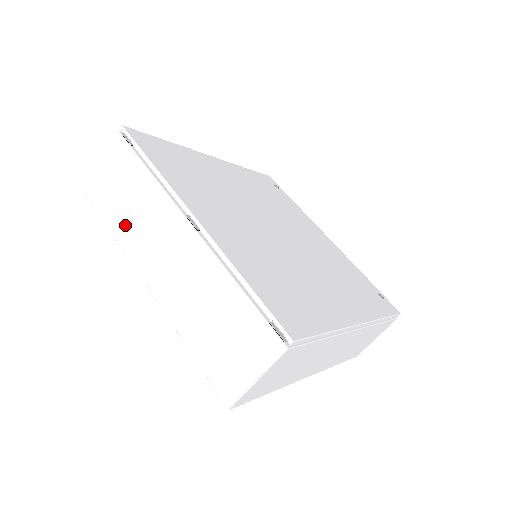
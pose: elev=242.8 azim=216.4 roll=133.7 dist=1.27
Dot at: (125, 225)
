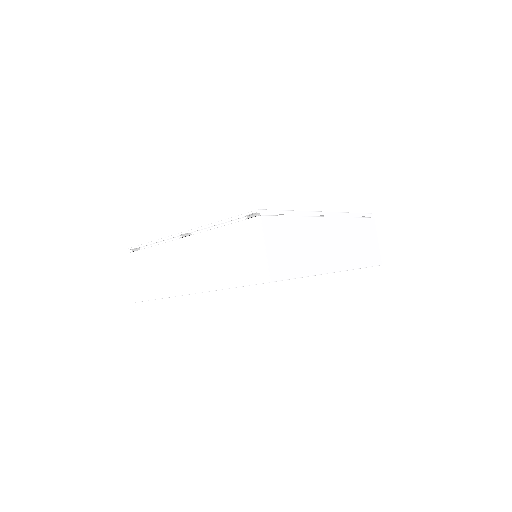
Dot at: (162, 285)
